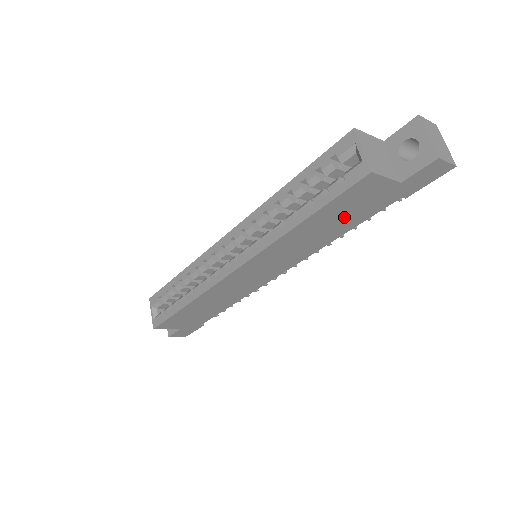
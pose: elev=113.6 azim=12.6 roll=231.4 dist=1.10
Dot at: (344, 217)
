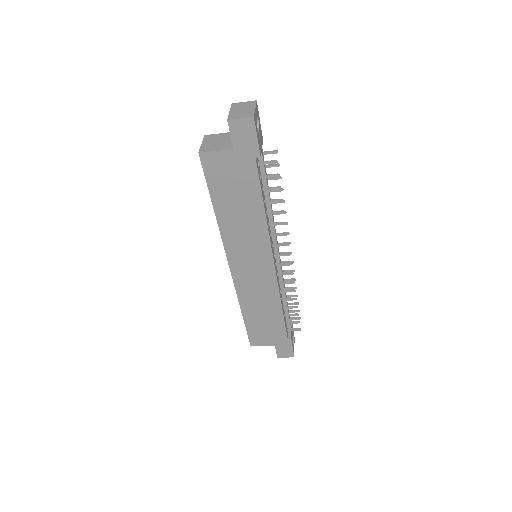
Dot at: (238, 193)
